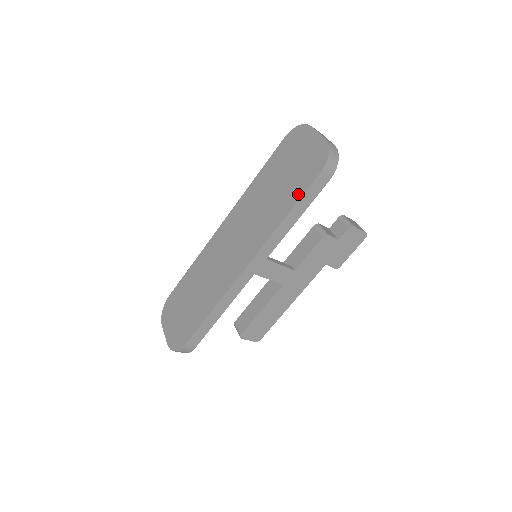
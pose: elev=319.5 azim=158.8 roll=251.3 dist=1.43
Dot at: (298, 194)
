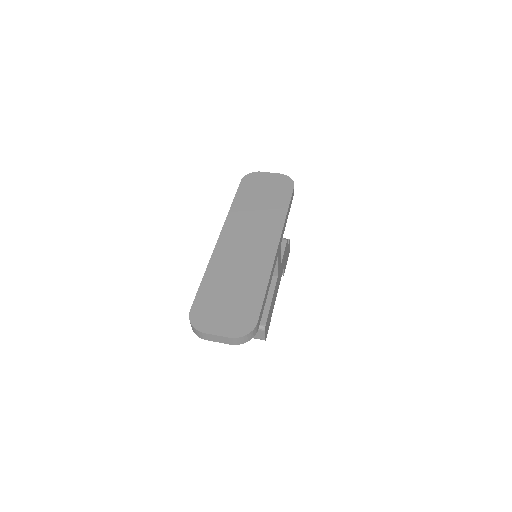
Dot at: (287, 199)
